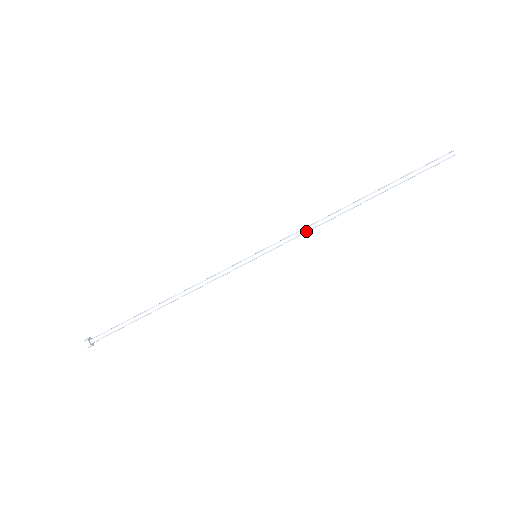
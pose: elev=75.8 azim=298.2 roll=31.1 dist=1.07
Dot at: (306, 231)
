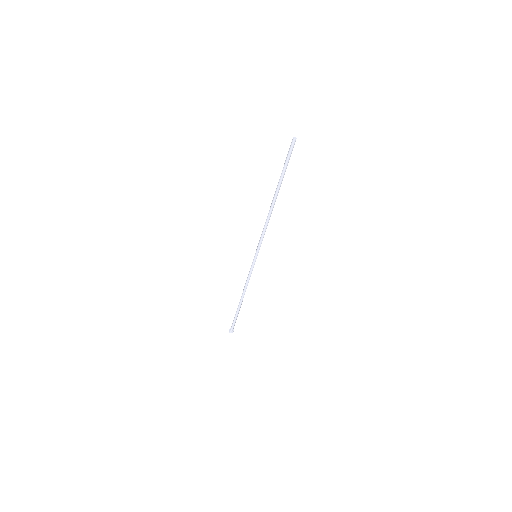
Dot at: (265, 231)
